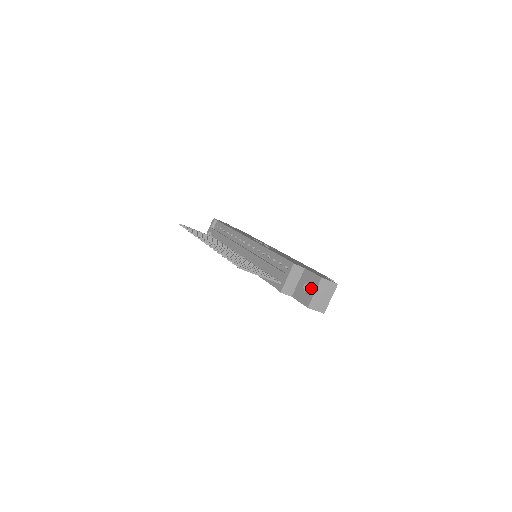
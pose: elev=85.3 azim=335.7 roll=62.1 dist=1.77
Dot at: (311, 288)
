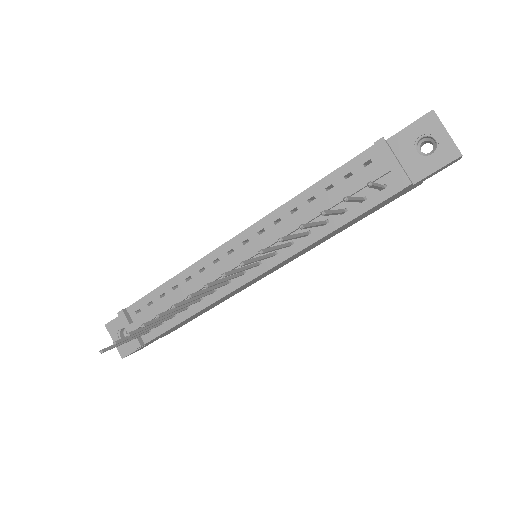
Dot at: (420, 150)
